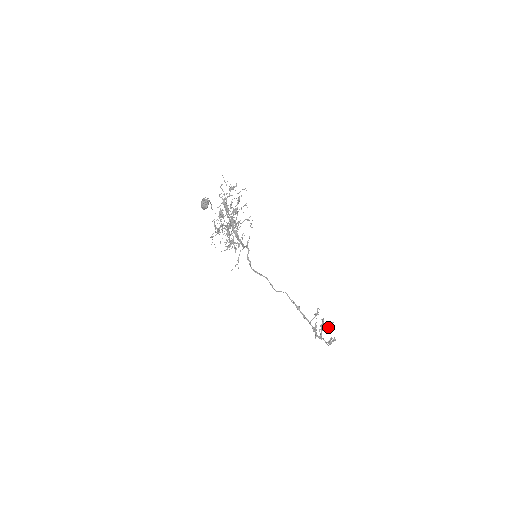
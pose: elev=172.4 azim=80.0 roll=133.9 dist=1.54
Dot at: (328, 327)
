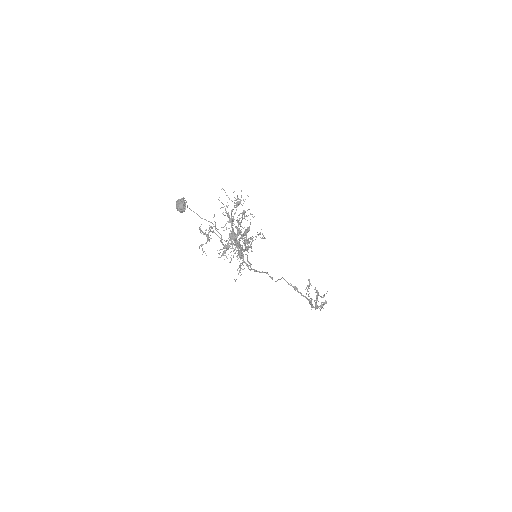
Dot at: (323, 296)
